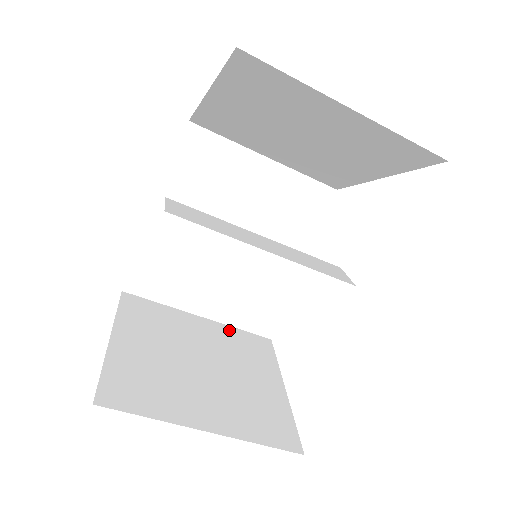
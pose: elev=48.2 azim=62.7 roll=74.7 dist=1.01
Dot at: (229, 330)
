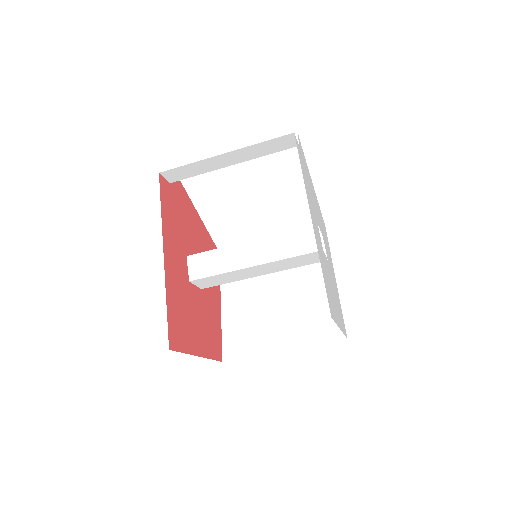
Dot at: occluded
